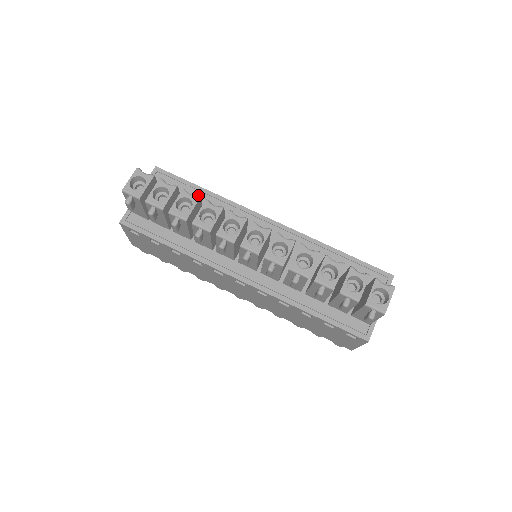
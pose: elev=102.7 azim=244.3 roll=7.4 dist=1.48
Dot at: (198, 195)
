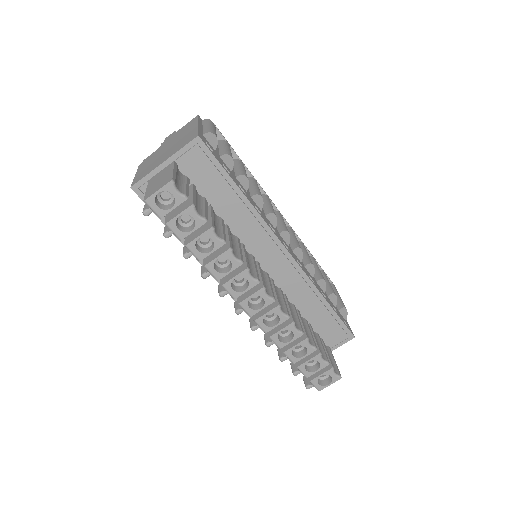
Dot at: (230, 194)
